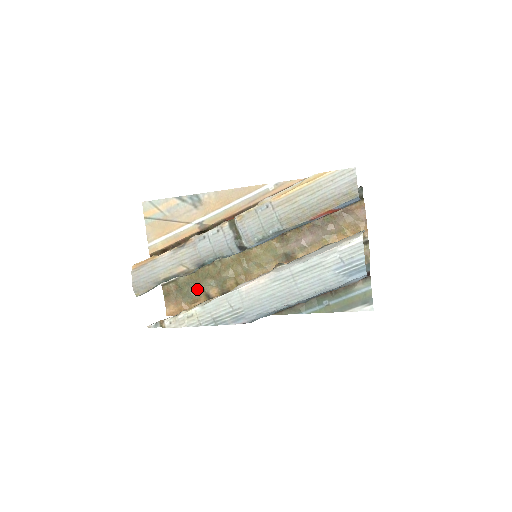
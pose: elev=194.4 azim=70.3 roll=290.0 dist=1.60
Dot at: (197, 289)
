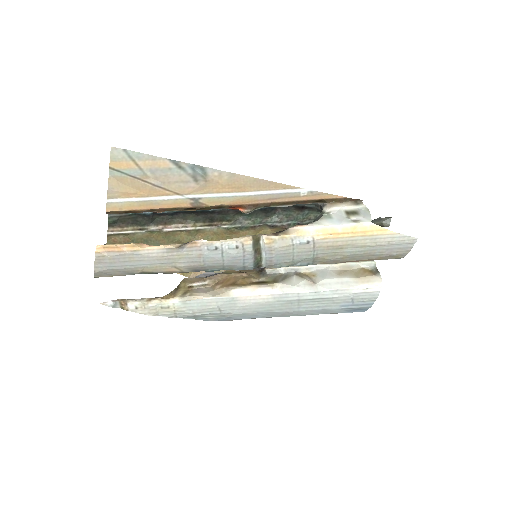
Dot at: occluded
